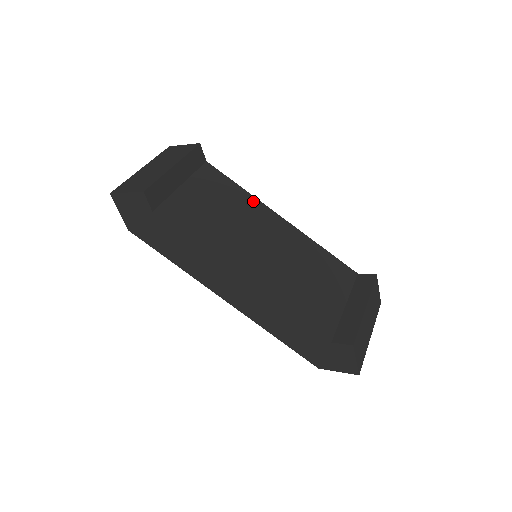
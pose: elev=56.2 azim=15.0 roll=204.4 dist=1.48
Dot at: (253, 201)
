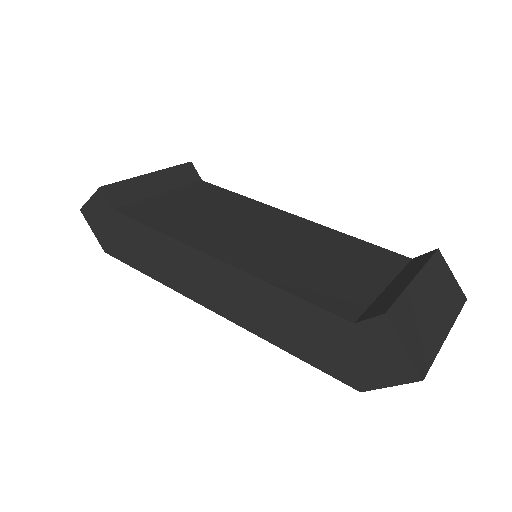
Dot at: (254, 203)
